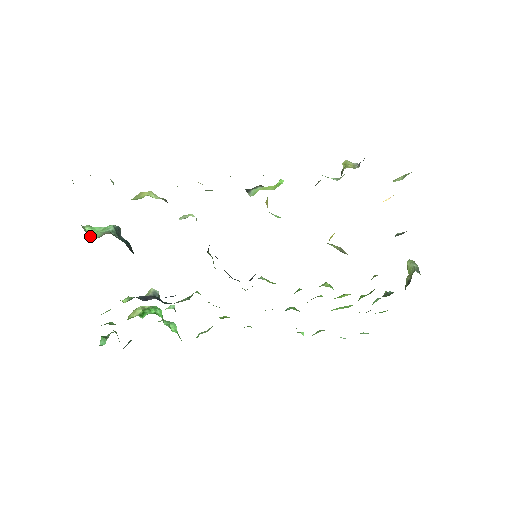
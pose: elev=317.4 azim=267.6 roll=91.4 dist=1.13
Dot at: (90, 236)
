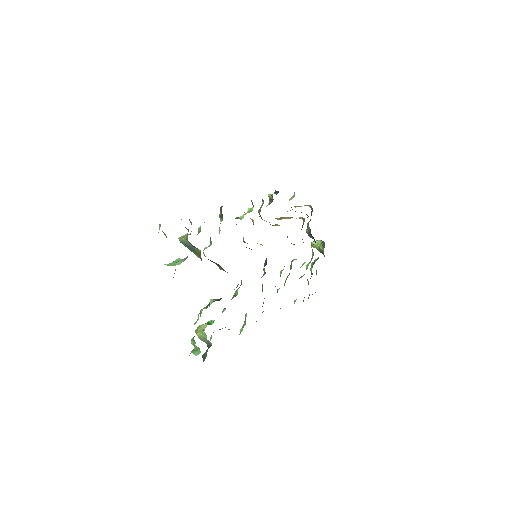
Dot at: occluded
